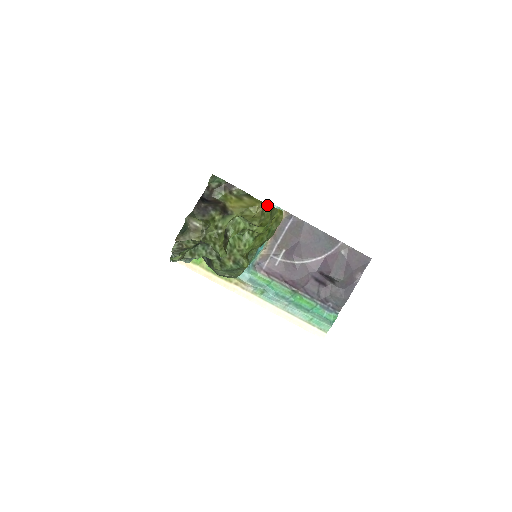
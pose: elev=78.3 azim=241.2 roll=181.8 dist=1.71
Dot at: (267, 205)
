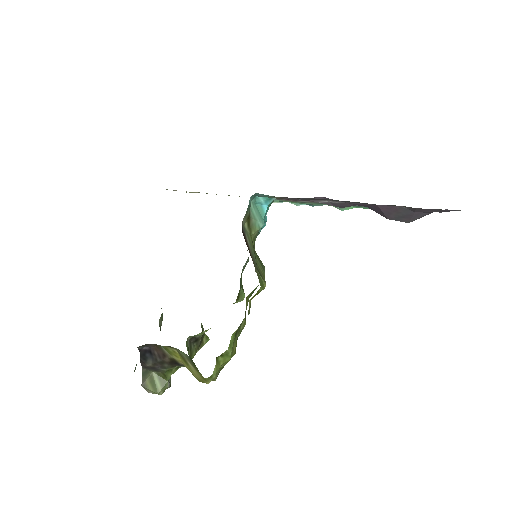
Dot at: (223, 355)
